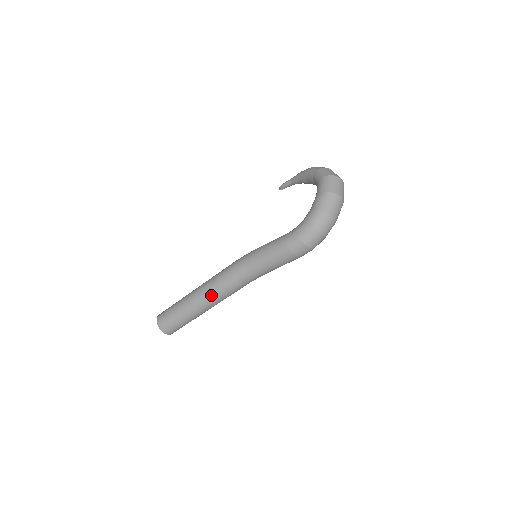
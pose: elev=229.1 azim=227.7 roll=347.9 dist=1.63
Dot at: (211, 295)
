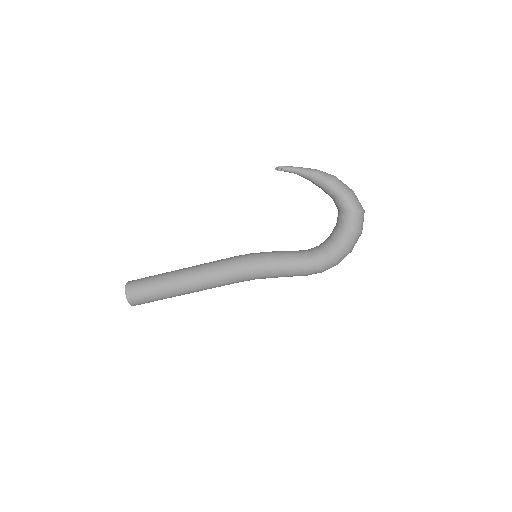
Dot at: (205, 289)
